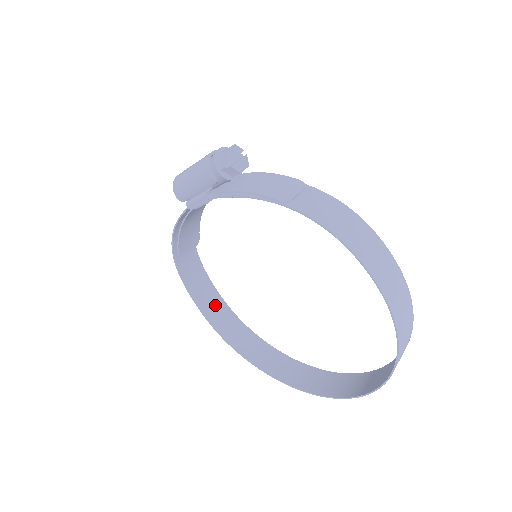
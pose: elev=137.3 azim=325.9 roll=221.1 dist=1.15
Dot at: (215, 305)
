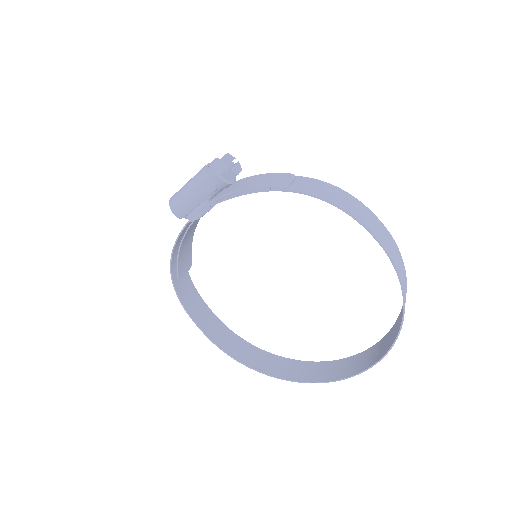
Dot at: (214, 326)
